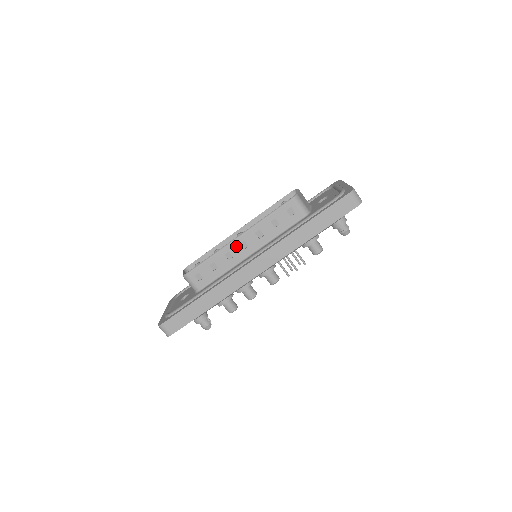
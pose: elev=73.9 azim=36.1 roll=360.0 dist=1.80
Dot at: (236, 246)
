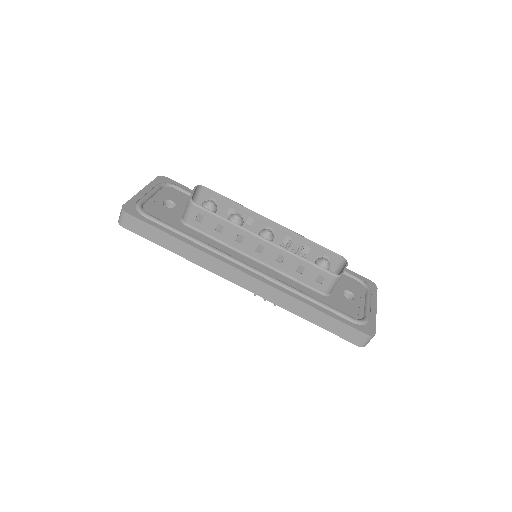
Dot at: (254, 241)
